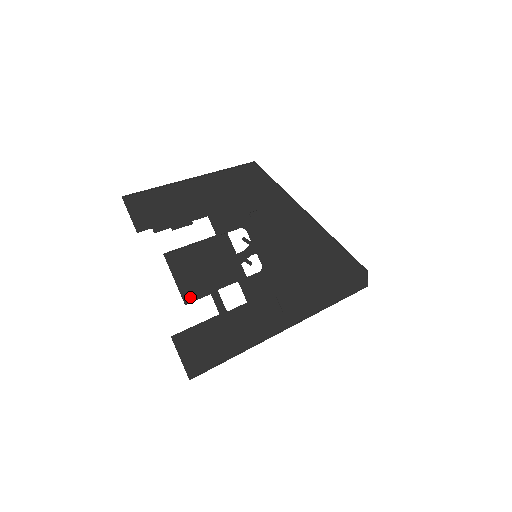
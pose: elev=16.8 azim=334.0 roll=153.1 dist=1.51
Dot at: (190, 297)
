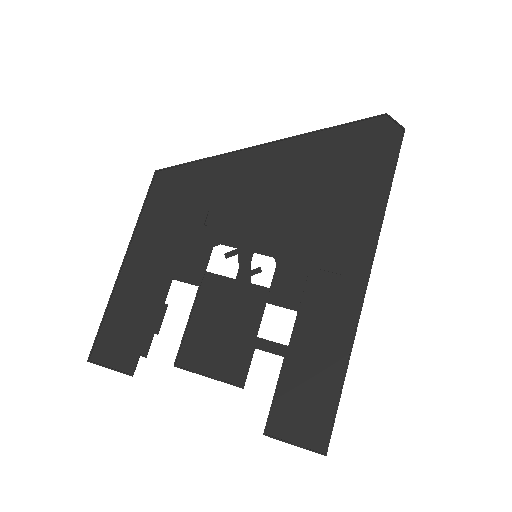
Dot at: (240, 375)
